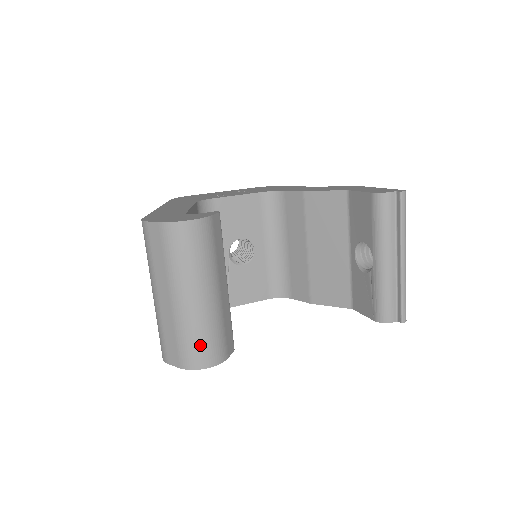
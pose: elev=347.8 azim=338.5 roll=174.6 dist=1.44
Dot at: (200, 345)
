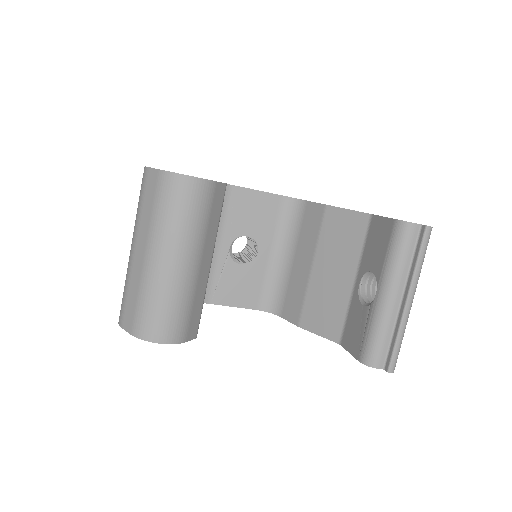
Dot at: (159, 315)
